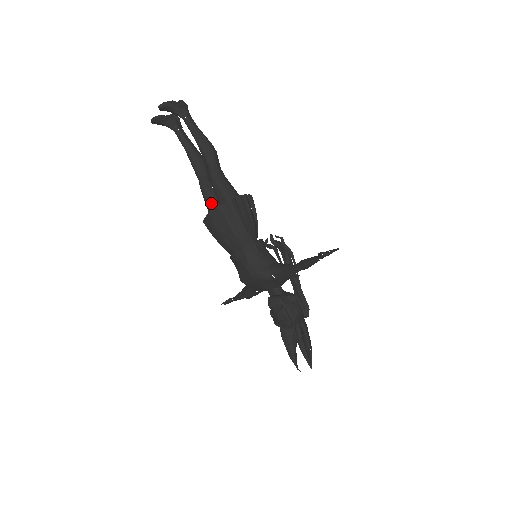
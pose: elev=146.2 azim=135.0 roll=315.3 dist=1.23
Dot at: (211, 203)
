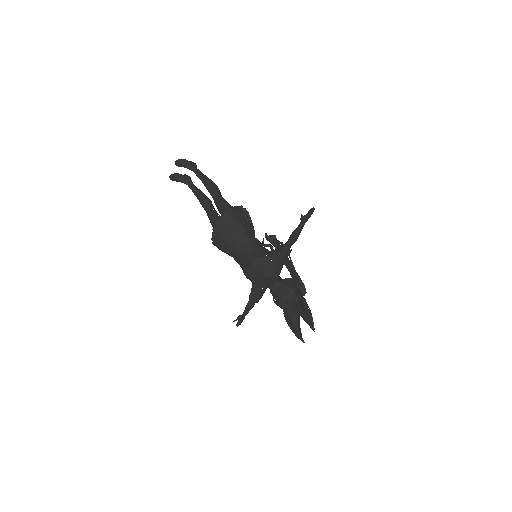
Dot at: occluded
